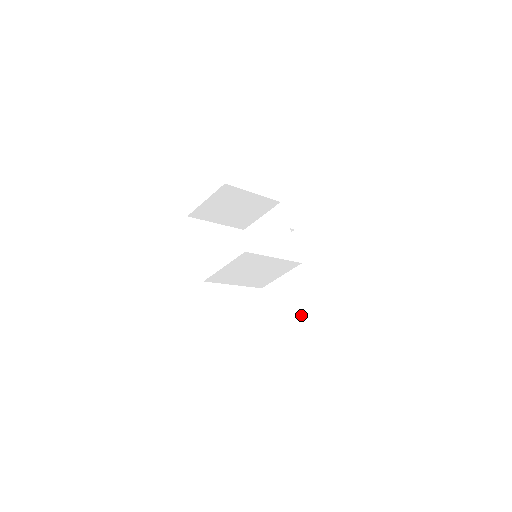
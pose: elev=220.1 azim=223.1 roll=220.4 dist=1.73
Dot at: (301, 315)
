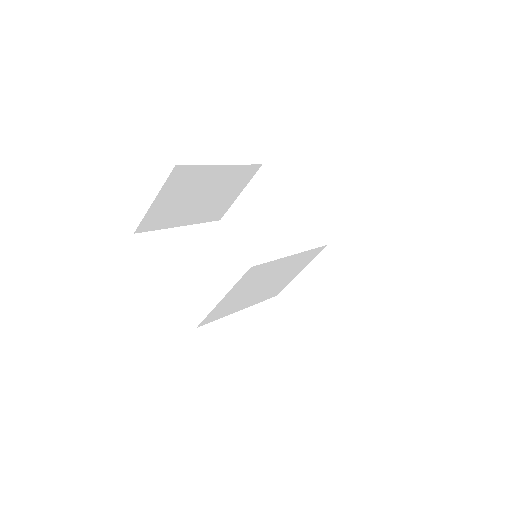
Dot at: (352, 320)
